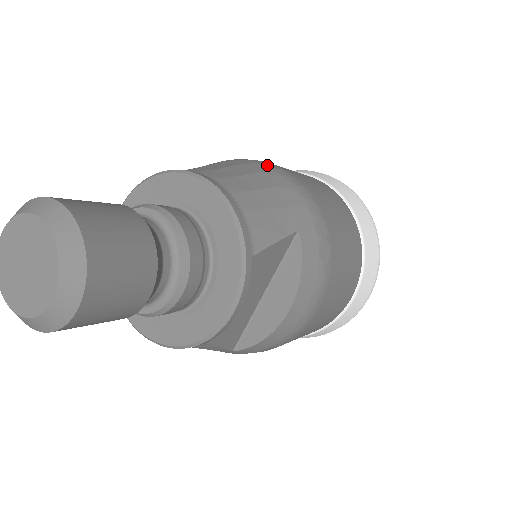
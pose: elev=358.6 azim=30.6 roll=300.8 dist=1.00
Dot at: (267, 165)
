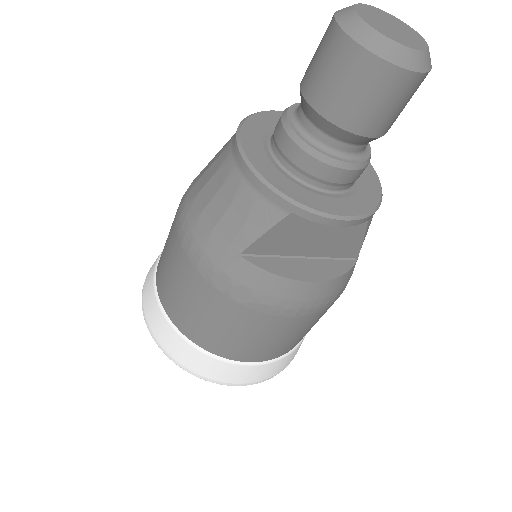
Dot at: occluded
